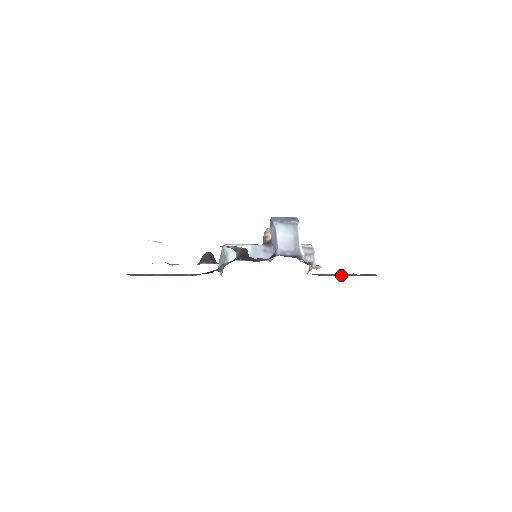
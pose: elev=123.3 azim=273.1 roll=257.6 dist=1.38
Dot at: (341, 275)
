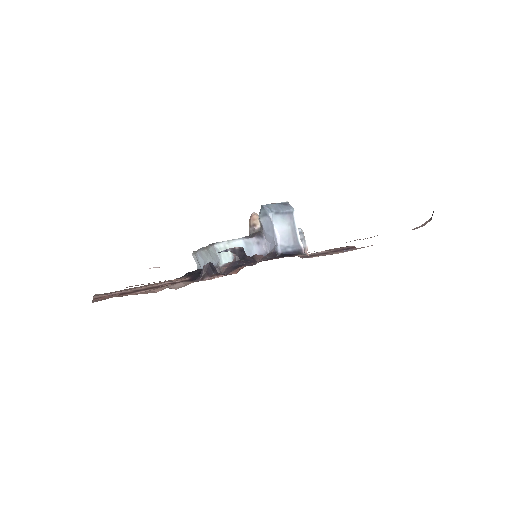
Dot at: (326, 253)
